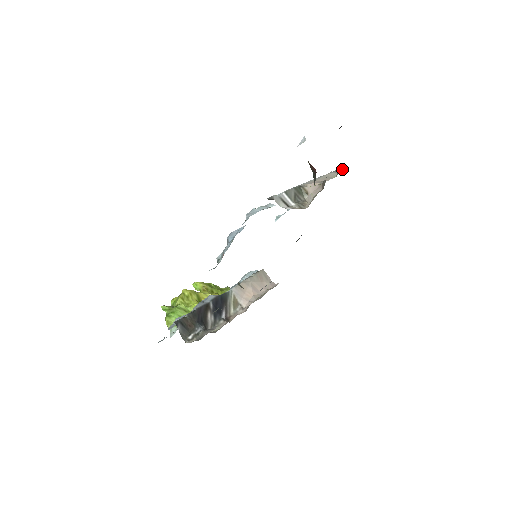
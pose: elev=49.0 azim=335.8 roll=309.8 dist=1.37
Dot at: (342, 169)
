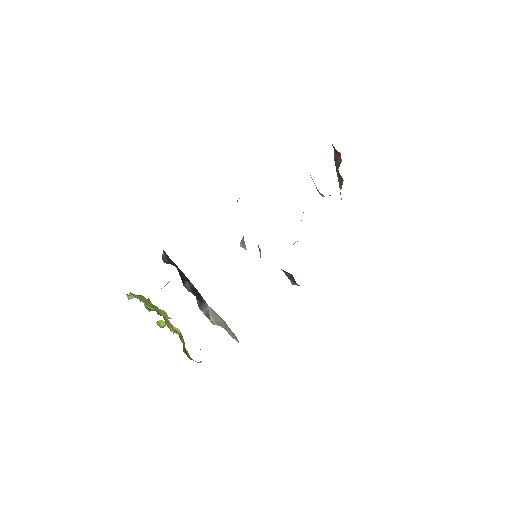
Dot at: occluded
